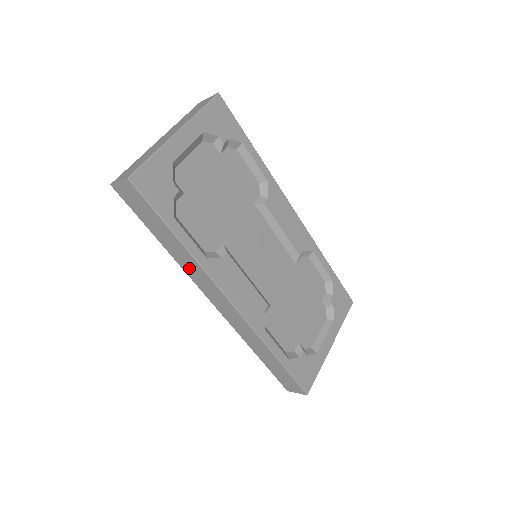
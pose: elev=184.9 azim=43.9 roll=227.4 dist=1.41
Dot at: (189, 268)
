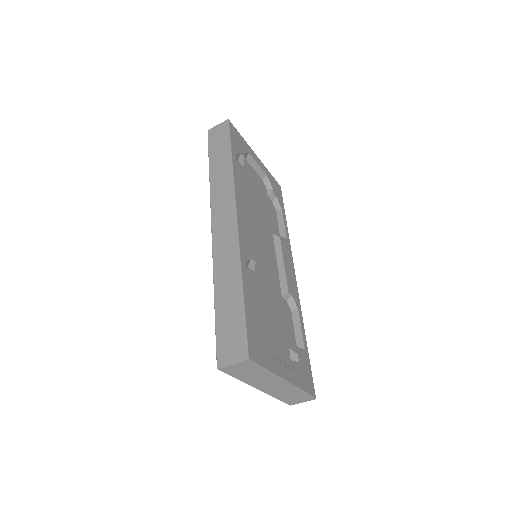
Dot at: (219, 187)
